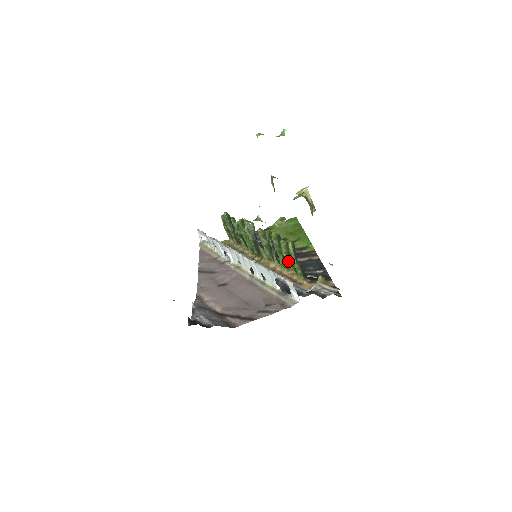
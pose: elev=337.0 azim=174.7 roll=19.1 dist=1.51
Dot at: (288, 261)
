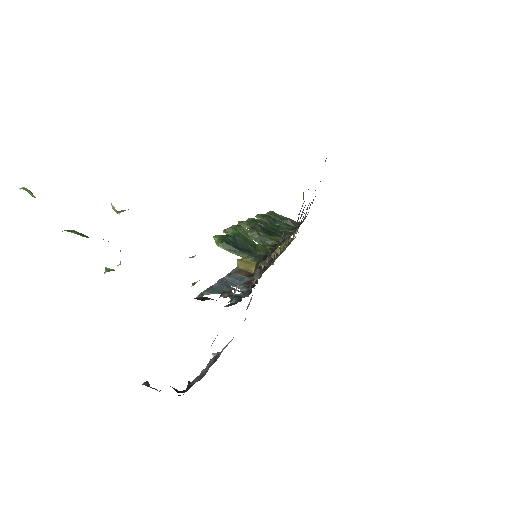
Dot at: occluded
